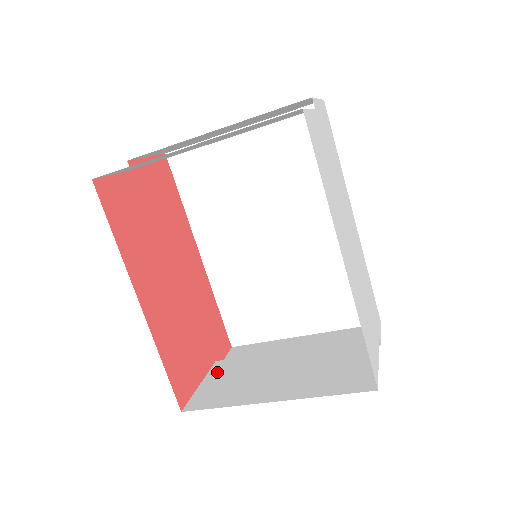
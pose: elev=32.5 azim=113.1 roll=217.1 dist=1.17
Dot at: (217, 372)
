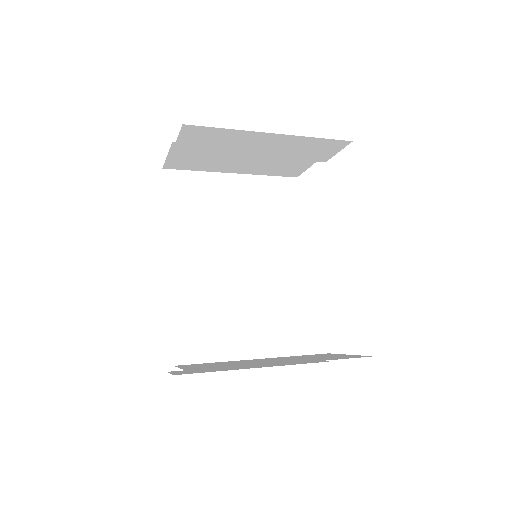
Dot at: (190, 366)
